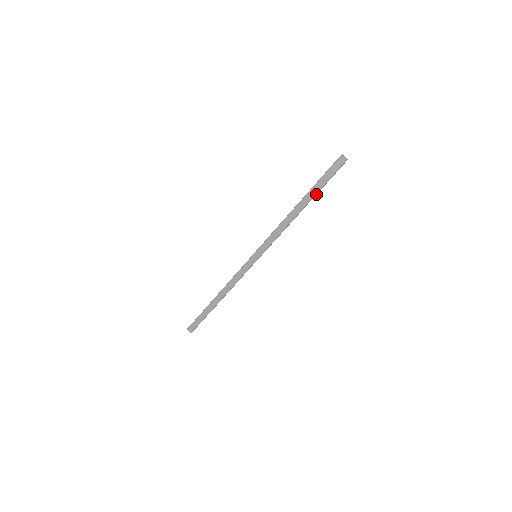
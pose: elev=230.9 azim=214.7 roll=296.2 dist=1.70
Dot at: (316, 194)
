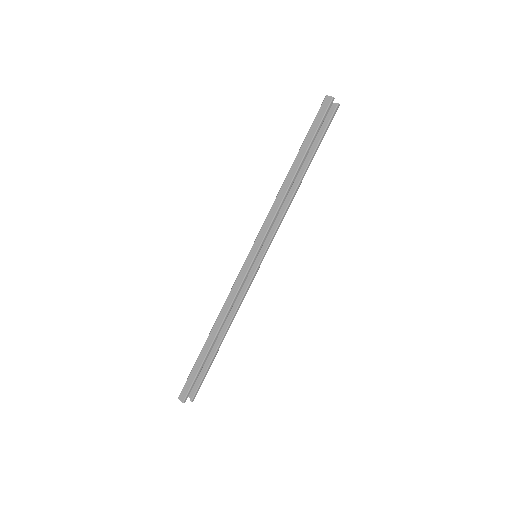
Dot at: (313, 154)
